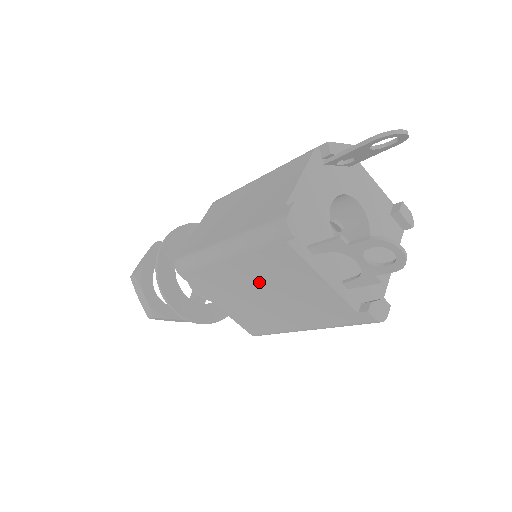
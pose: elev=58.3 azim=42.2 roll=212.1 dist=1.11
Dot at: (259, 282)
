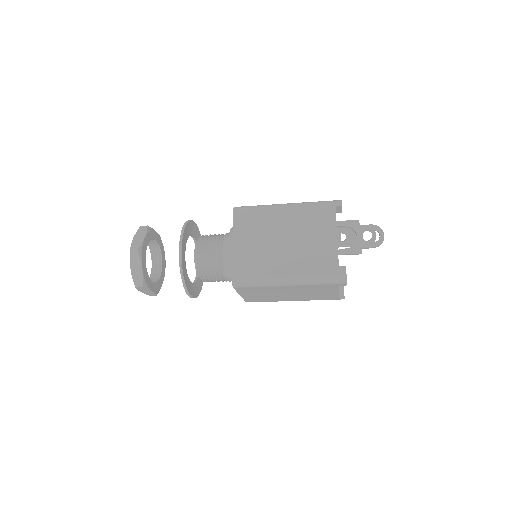
Dot at: (292, 229)
